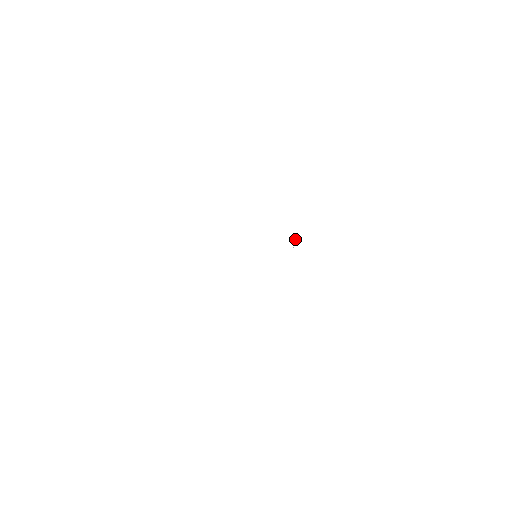
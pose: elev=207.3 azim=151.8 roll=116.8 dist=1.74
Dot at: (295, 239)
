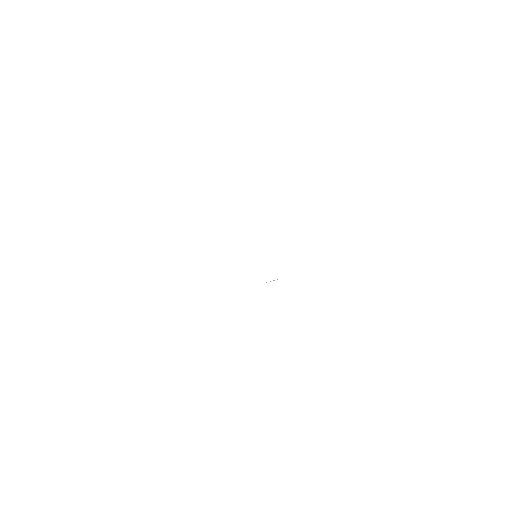
Dot at: occluded
